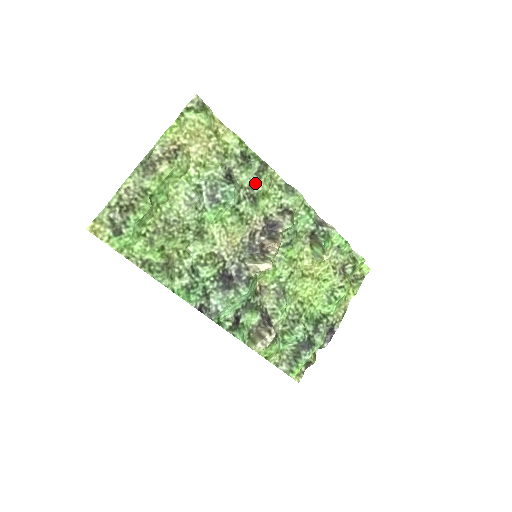
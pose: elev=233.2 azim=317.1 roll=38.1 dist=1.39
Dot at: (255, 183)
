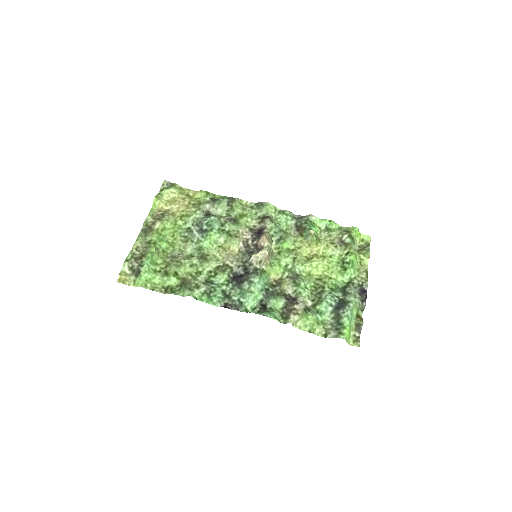
Dot at: (230, 211)
